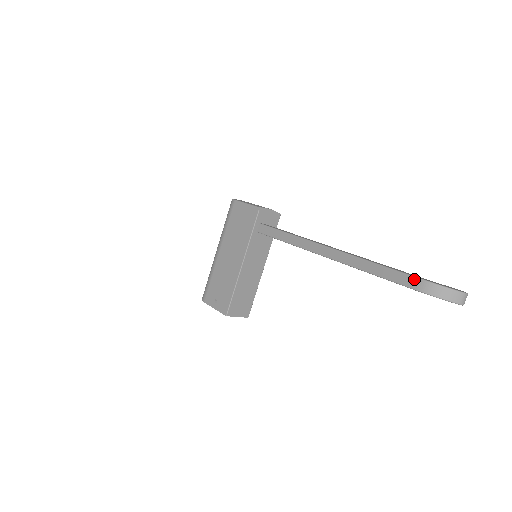
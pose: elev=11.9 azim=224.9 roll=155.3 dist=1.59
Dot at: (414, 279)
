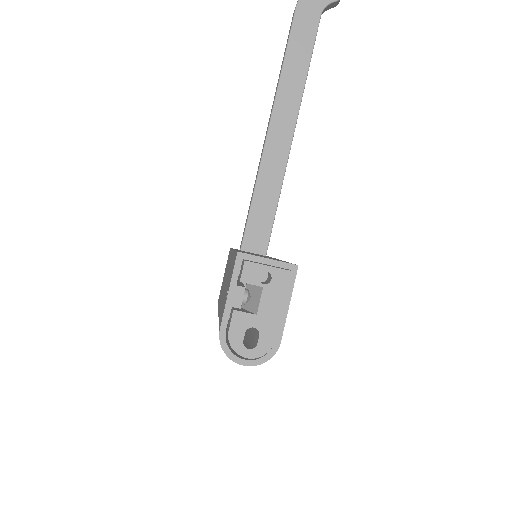
Dot at: (293, 14)
